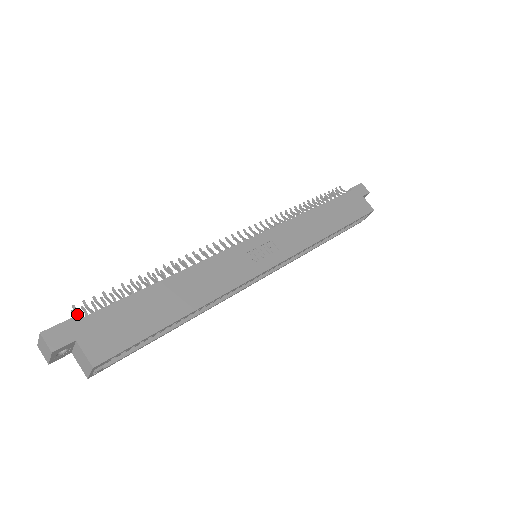
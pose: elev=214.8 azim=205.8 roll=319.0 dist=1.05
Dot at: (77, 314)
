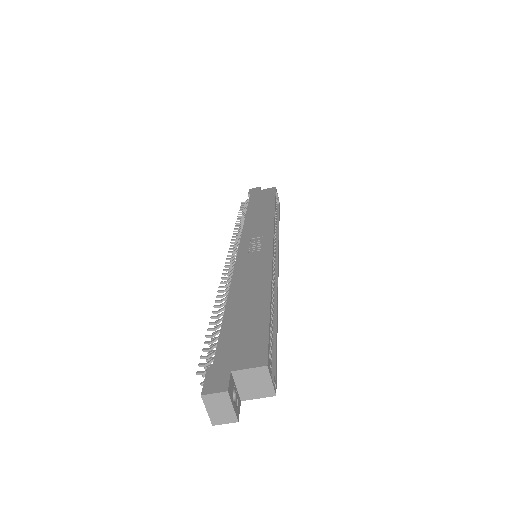
Dot at: occluded
